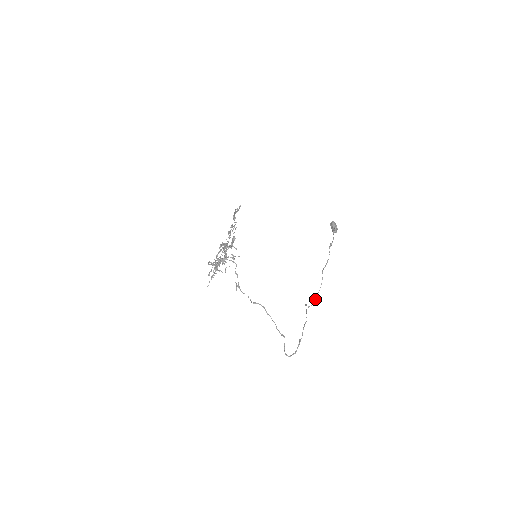
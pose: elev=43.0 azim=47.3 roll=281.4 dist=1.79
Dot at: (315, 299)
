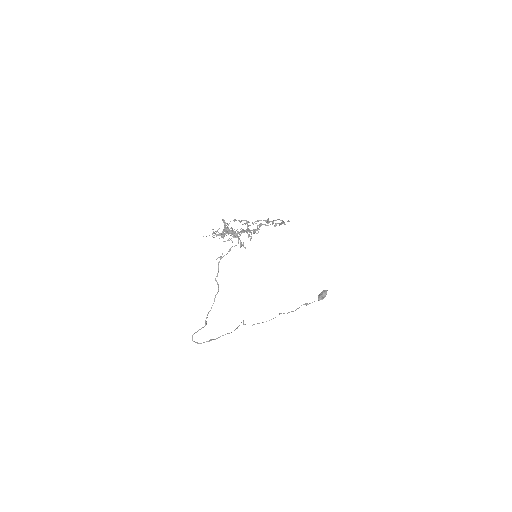
Dot at: (253, 324)
